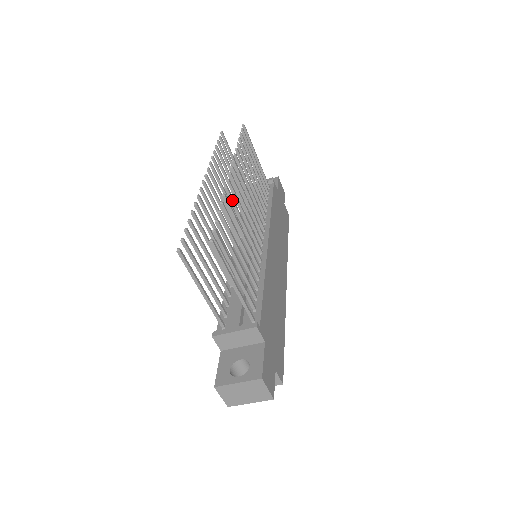
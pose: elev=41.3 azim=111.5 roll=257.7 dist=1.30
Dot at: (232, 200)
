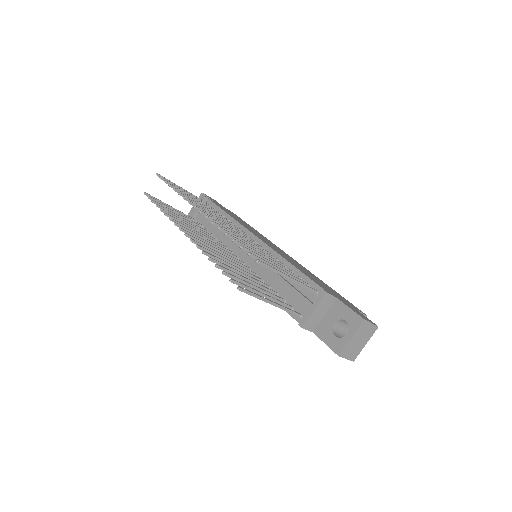
Dot at: (223, 228)
